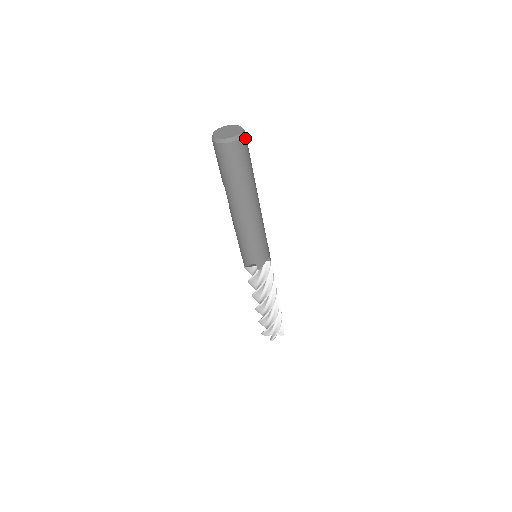
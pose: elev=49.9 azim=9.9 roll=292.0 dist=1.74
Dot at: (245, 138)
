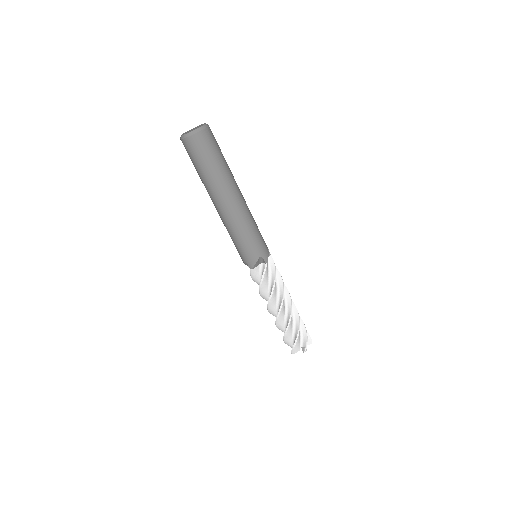
Dot at: (203, 134)
